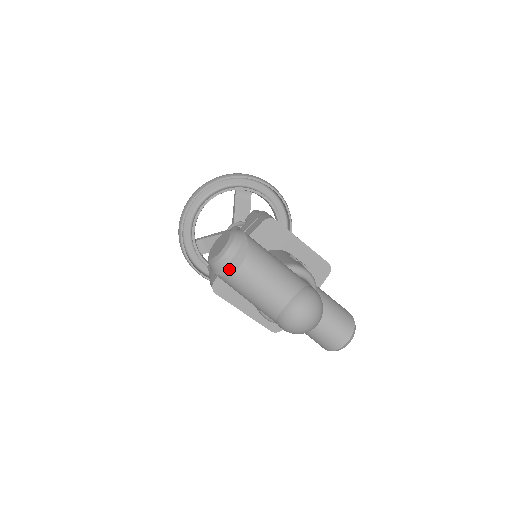
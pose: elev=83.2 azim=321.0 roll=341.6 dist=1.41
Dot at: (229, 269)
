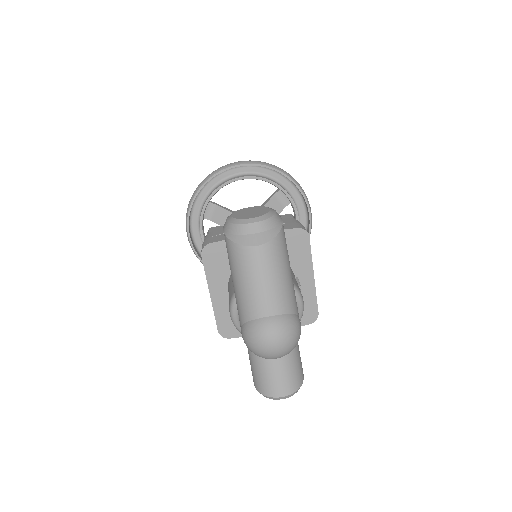
Dot at: (244, 240)
